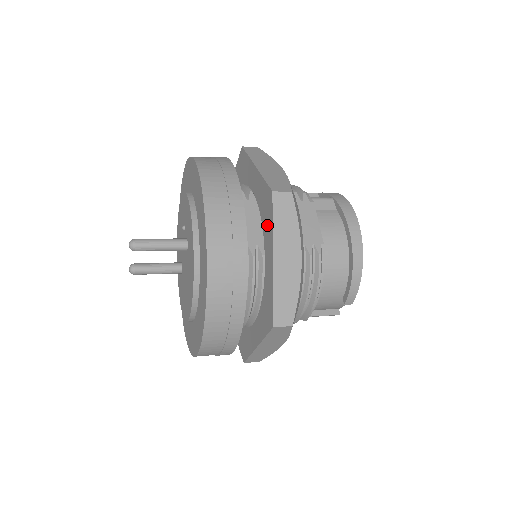
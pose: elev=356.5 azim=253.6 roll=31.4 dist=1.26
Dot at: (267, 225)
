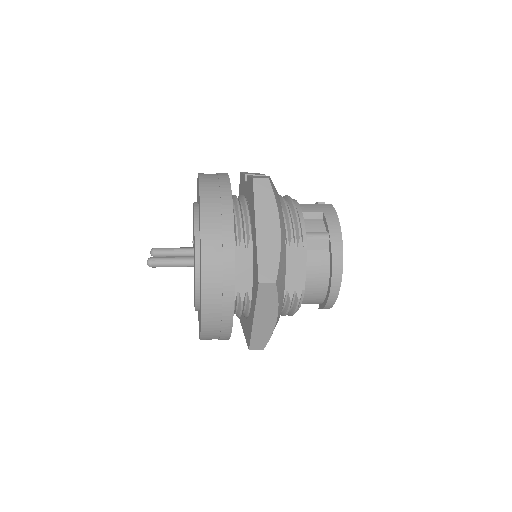
Dot at: (254, 291)
